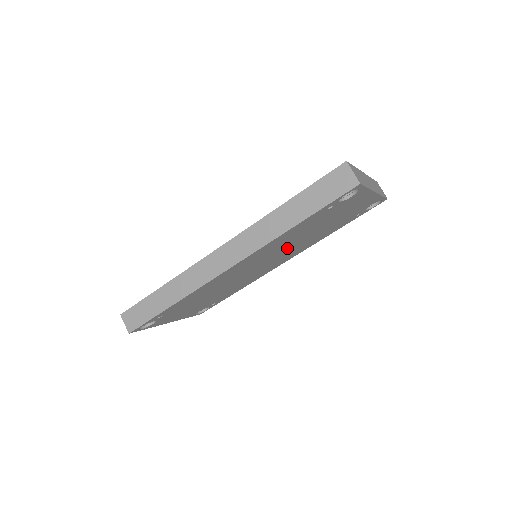
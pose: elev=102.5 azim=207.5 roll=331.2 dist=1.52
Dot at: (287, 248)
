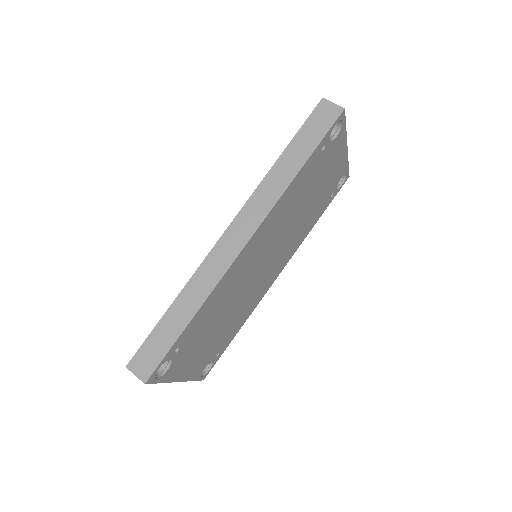
Dot at: (286, 233)
